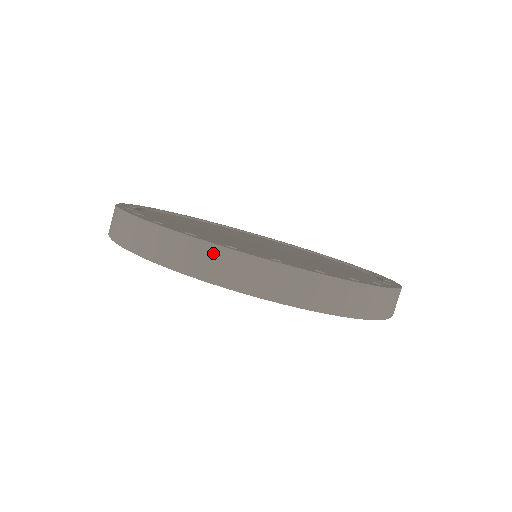
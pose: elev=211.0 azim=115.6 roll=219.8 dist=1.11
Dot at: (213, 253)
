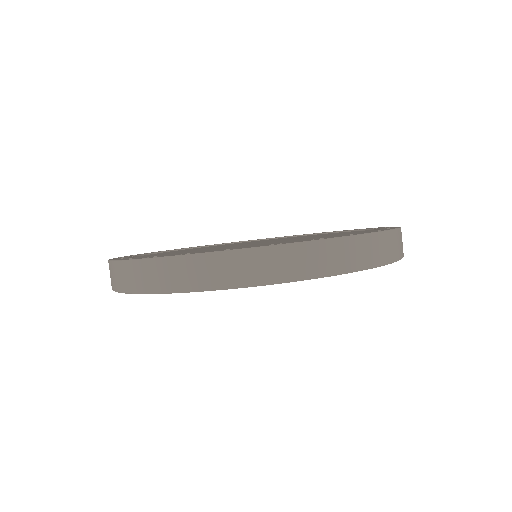
Dot at: (135, 267)
